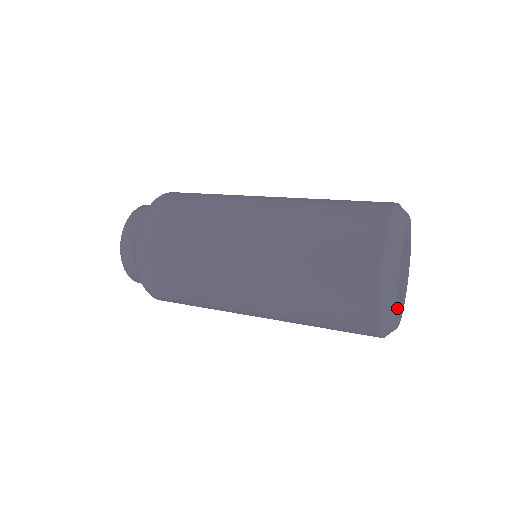
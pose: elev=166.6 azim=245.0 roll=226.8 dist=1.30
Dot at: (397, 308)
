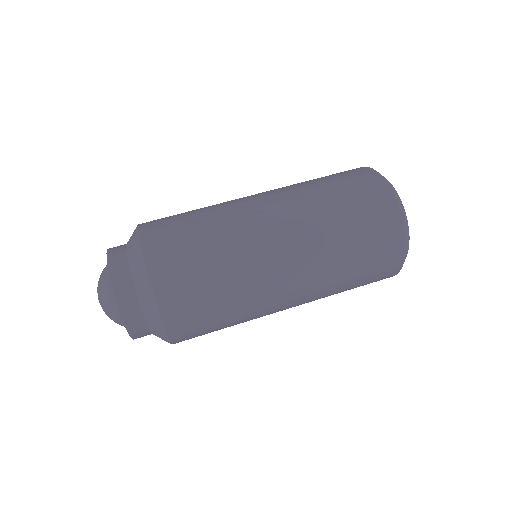
Dot at: occluded
